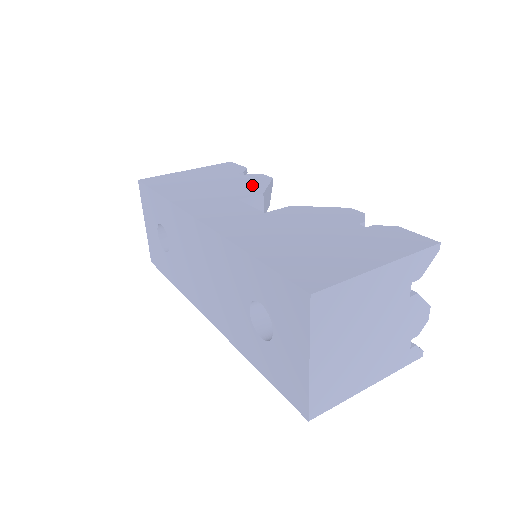
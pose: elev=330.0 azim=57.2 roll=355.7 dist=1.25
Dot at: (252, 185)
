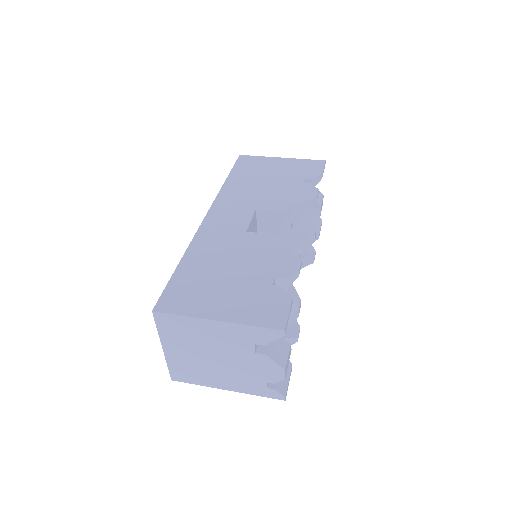
Dot at: (289, 198)
